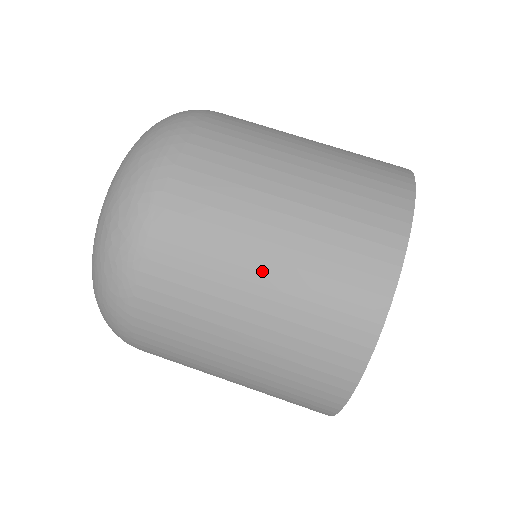
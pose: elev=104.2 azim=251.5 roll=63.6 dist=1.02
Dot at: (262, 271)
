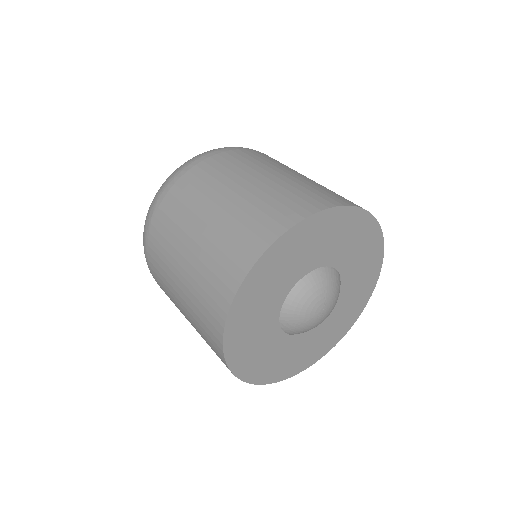
Dot at: (183, 266)
